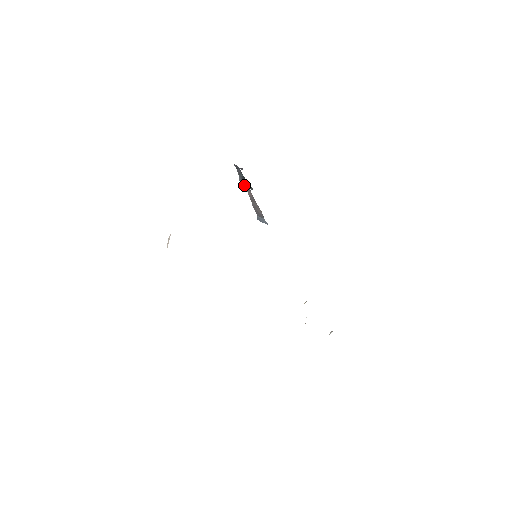
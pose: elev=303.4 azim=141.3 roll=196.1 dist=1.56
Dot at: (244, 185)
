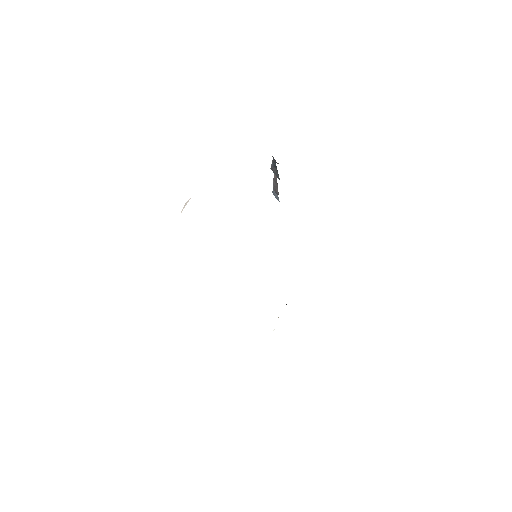
Dot at: (273, 171)
